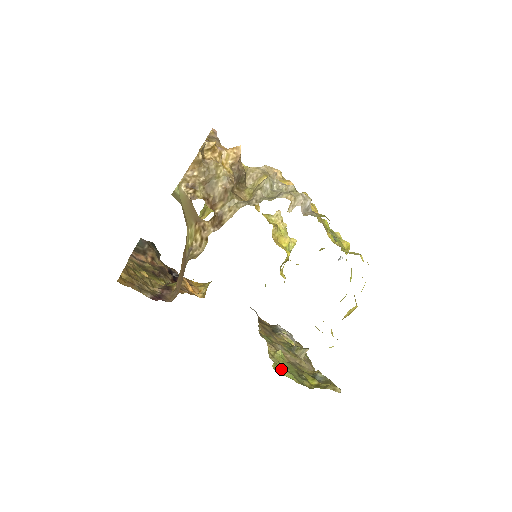
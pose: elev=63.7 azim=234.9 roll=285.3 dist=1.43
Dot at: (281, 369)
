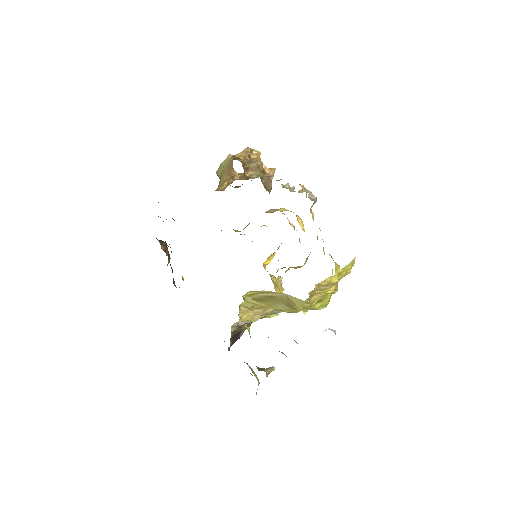
Dot at: occluded
